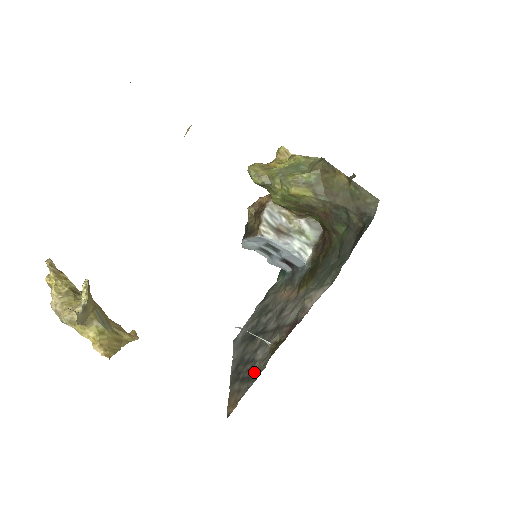
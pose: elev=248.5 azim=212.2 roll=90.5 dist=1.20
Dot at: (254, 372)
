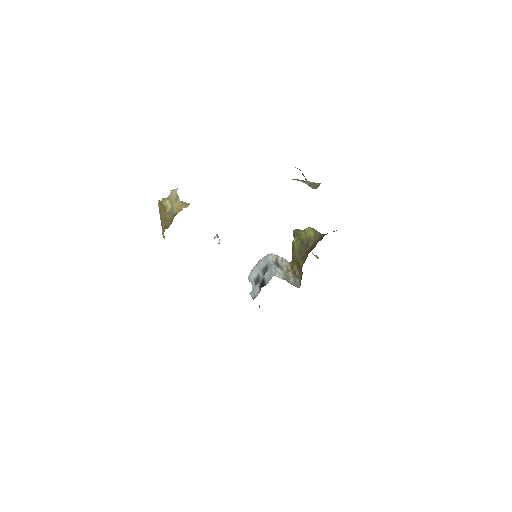
Dot at: occluded
